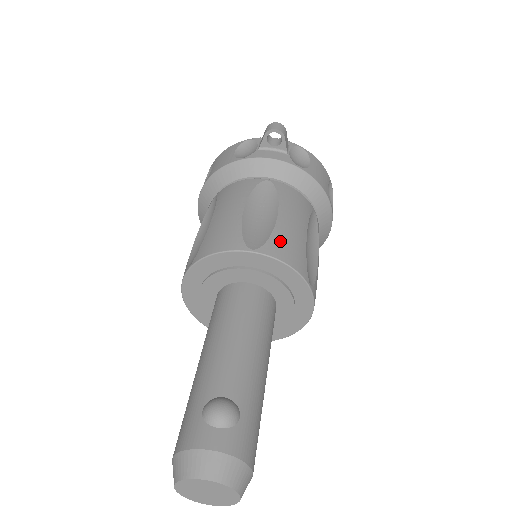
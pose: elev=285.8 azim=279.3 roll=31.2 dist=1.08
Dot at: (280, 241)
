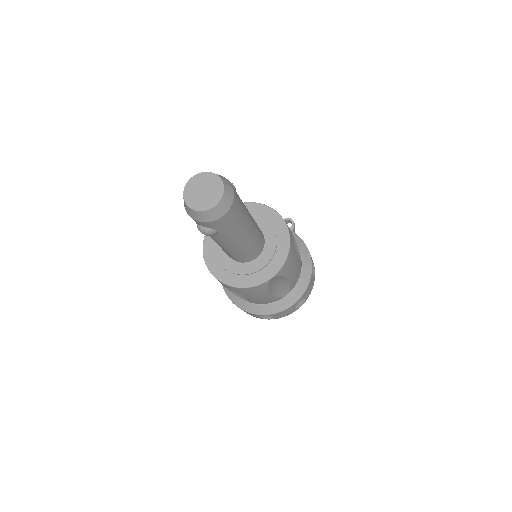
Dot at: occluded
